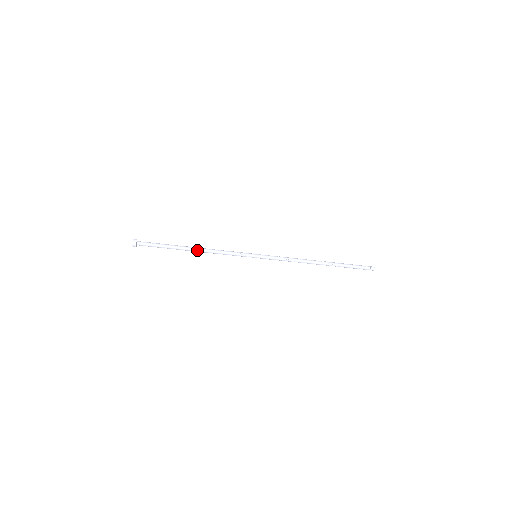
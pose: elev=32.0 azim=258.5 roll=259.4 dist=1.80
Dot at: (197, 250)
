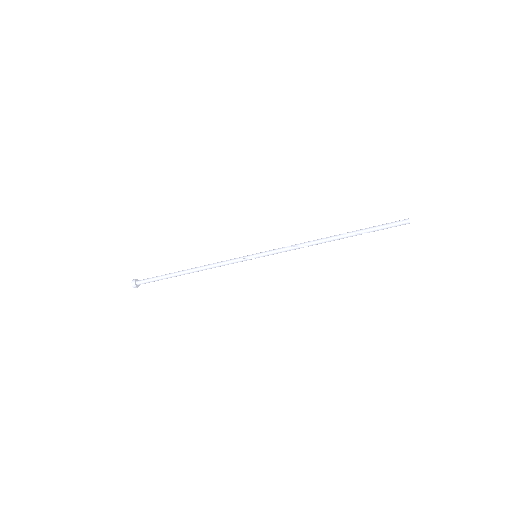
Dot at: (193, 269)
